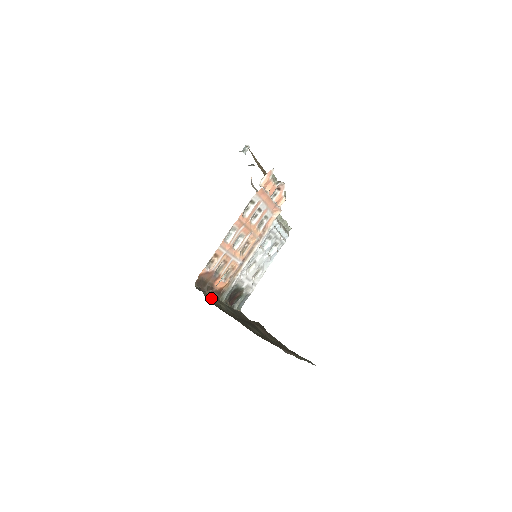
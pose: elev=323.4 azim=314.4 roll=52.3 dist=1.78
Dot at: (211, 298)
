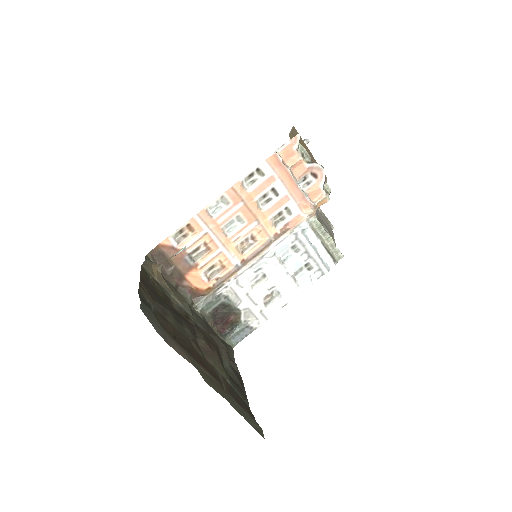
Dot at: (156, 274)
